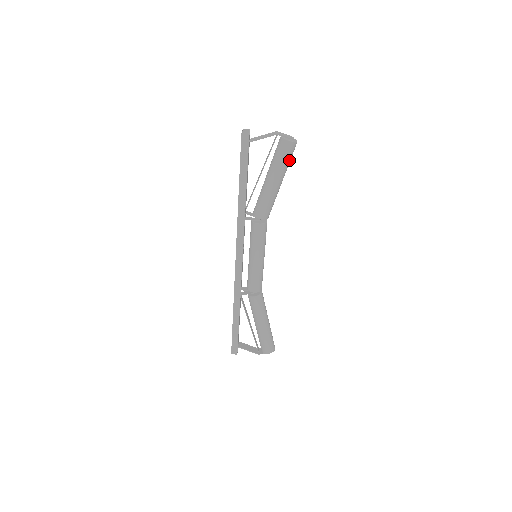
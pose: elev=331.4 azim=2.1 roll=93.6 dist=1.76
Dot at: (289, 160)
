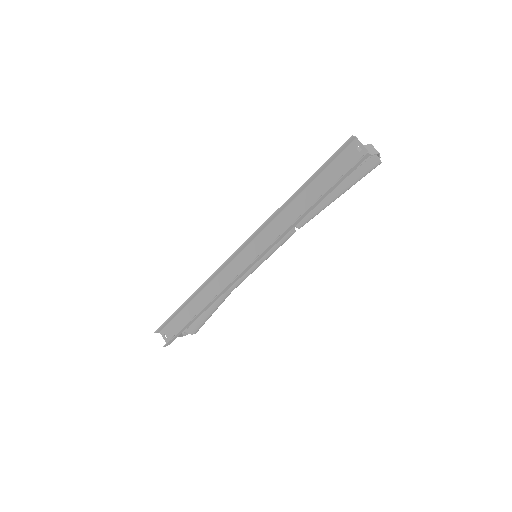
Dot at: occluded
